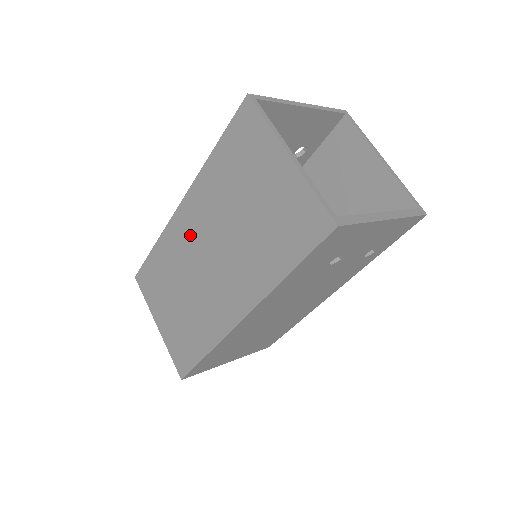
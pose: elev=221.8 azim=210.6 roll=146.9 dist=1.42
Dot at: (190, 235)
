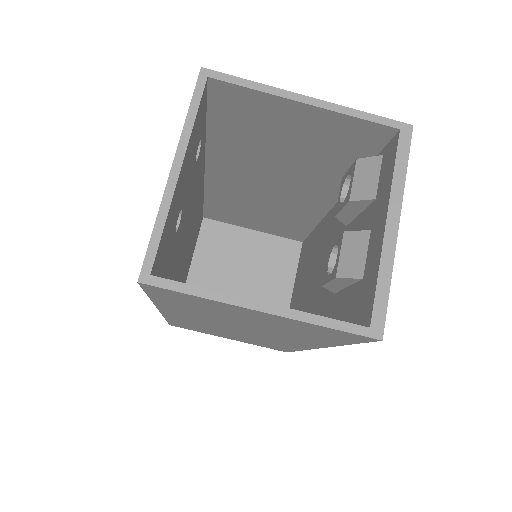
Dot at: (199, 322)
